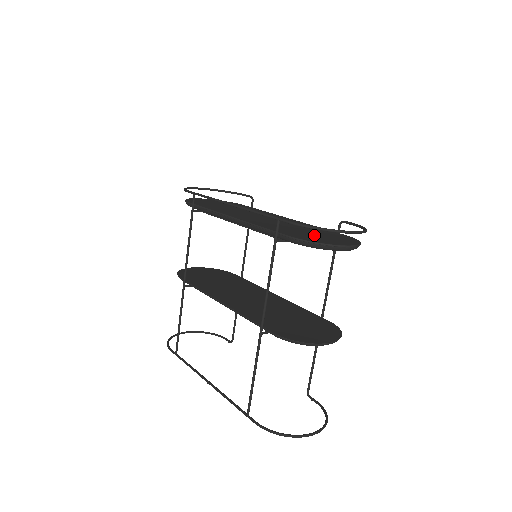
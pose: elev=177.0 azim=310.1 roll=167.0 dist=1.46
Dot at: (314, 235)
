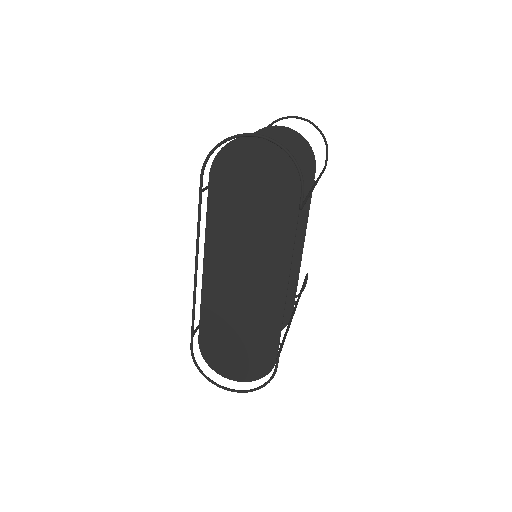
Dot at: (230, 348)
